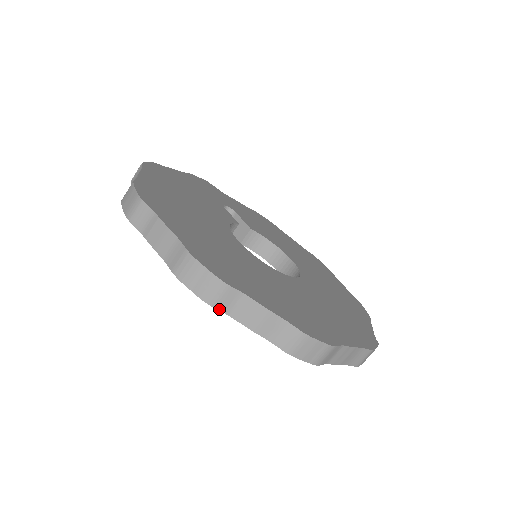
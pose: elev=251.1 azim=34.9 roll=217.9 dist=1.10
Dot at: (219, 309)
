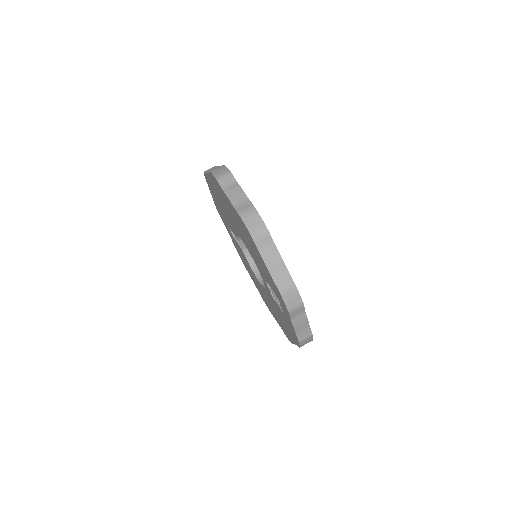
Dot at: (256, 245)
